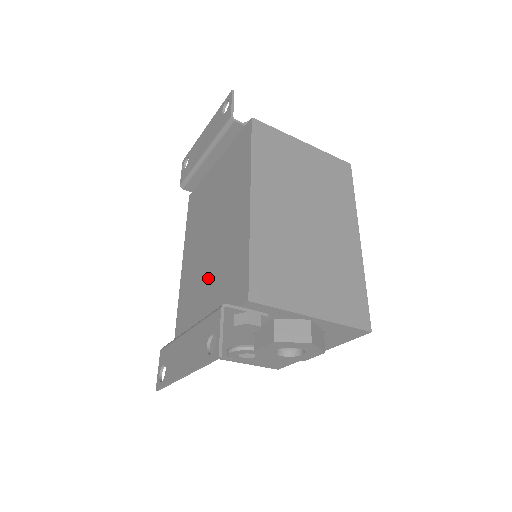
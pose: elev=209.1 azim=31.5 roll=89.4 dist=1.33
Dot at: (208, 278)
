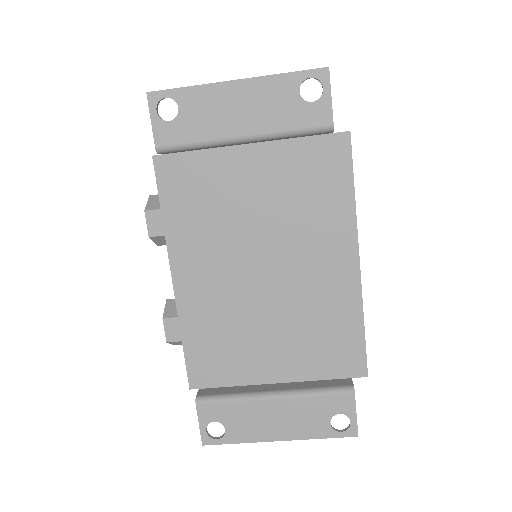
Dot at: (269, 326)
